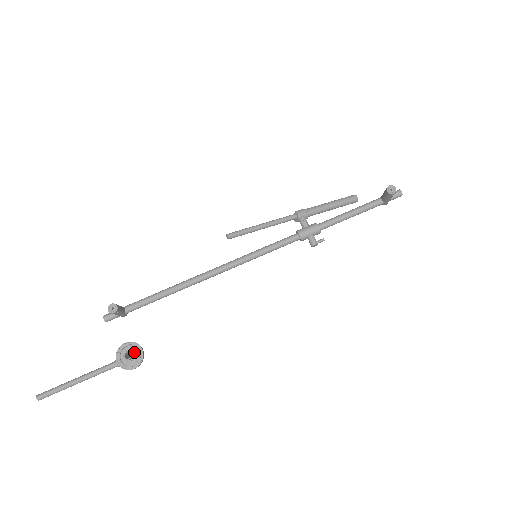
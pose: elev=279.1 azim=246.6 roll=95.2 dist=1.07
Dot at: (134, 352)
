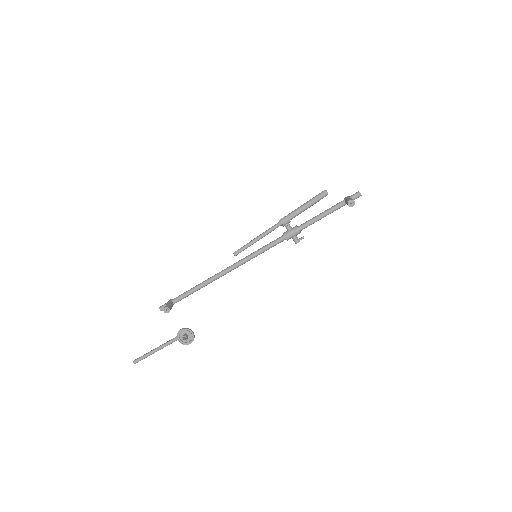
Dot at: (188, 334)
